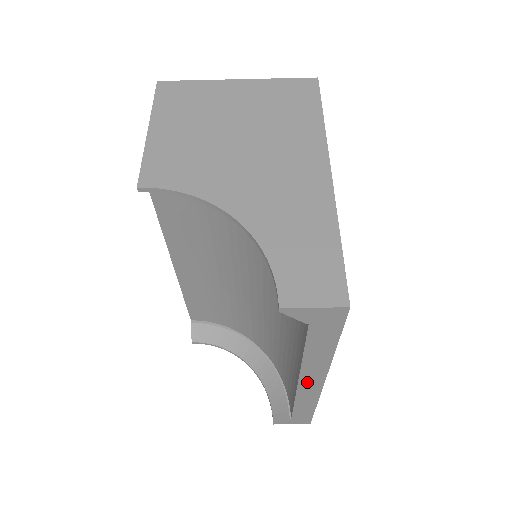
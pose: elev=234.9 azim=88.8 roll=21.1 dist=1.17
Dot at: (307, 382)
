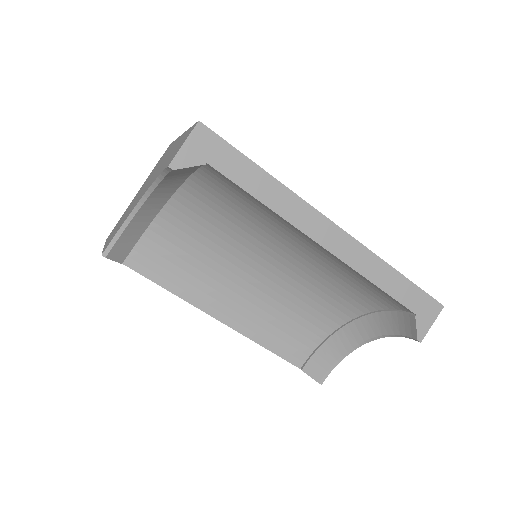
Dot at: (323, 236)
